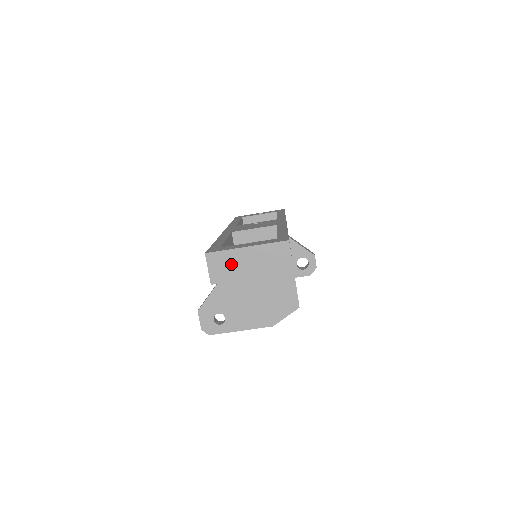
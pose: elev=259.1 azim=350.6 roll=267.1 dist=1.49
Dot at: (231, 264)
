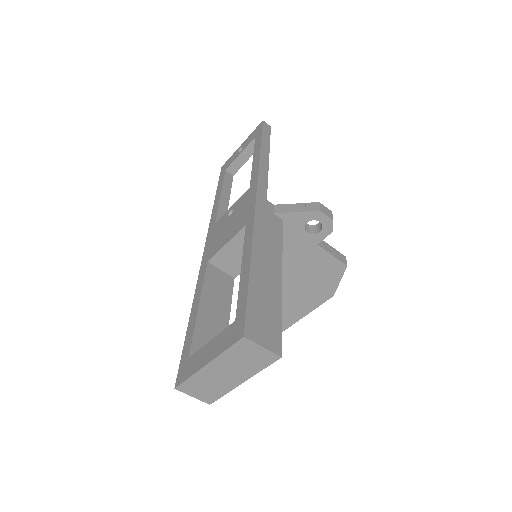
Dot at: (209, 383)
